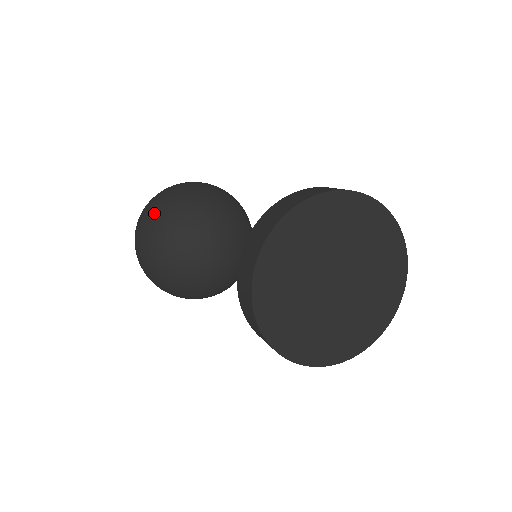
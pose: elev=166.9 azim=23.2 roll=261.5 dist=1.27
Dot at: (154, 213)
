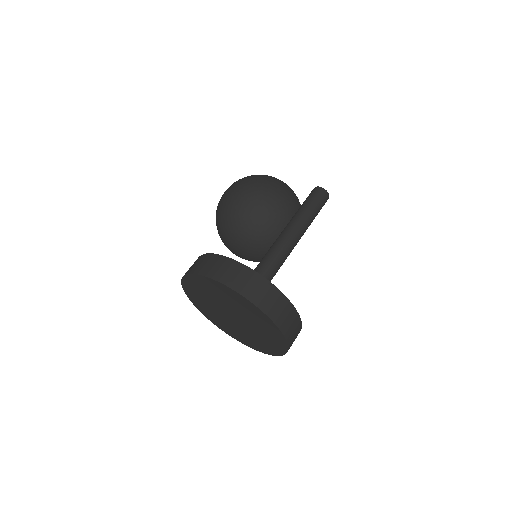
Dot at: occluded
